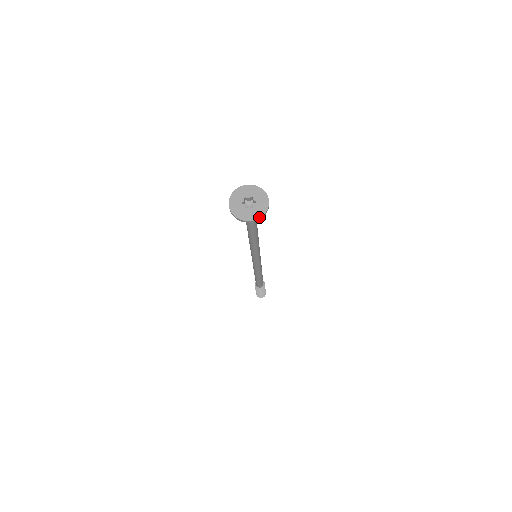
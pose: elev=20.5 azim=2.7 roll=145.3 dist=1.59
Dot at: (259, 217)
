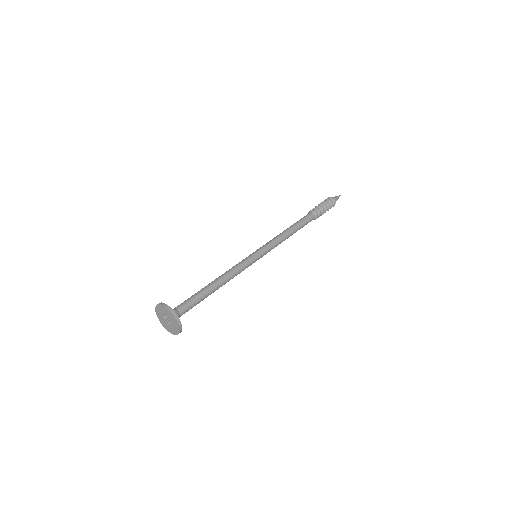
Dot at: (179, 329)
